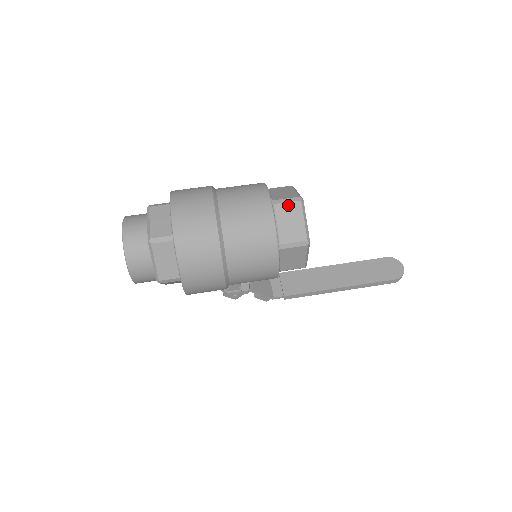
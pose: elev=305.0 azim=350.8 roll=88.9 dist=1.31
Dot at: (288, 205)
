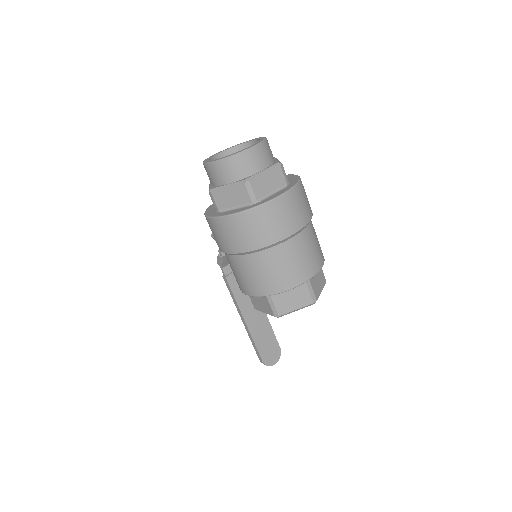
Dot at: (307, 294)
